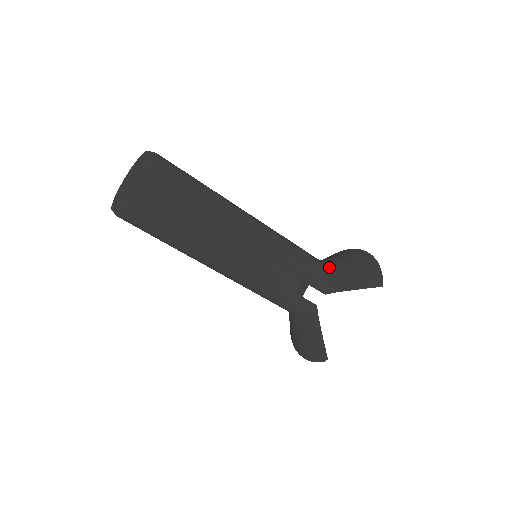
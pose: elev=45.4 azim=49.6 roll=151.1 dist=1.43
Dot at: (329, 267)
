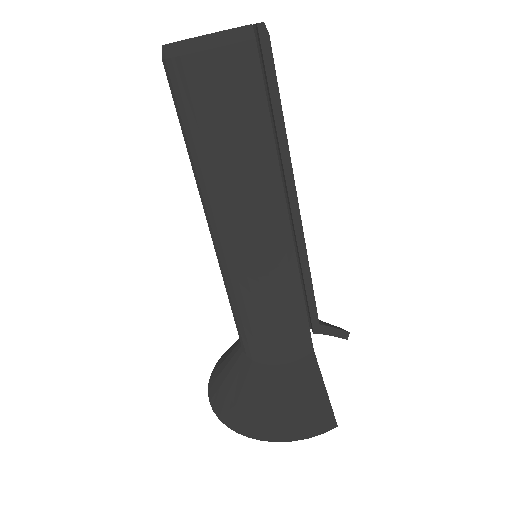
Dot at: occluded
